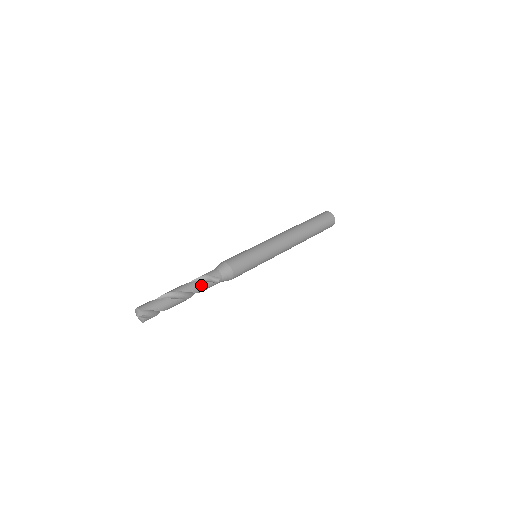
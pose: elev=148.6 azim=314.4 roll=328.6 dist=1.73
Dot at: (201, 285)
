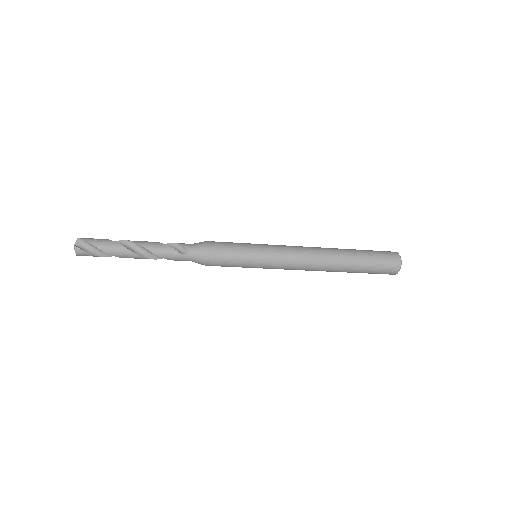
Dot at: (160, 246)
